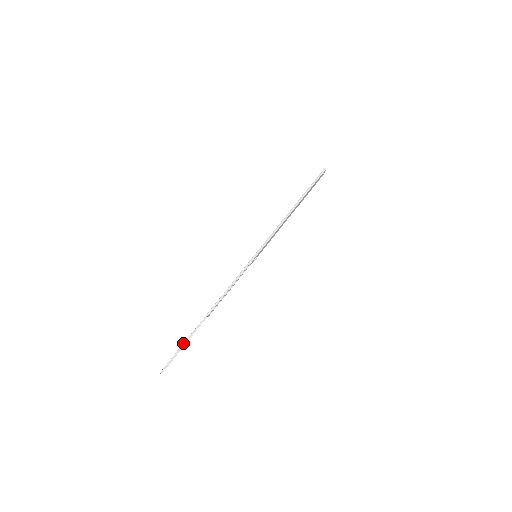
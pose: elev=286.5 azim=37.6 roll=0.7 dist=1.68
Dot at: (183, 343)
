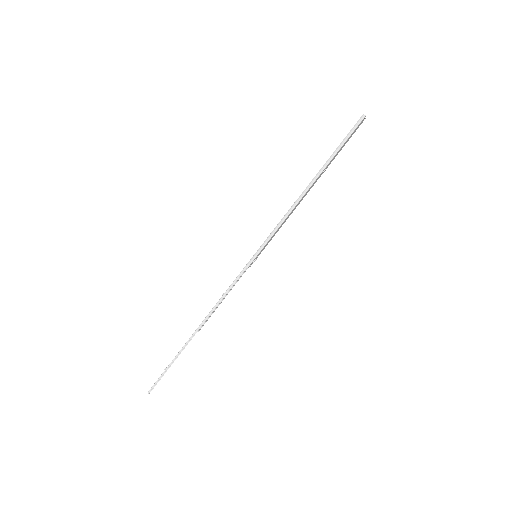
Dot at: occluded
